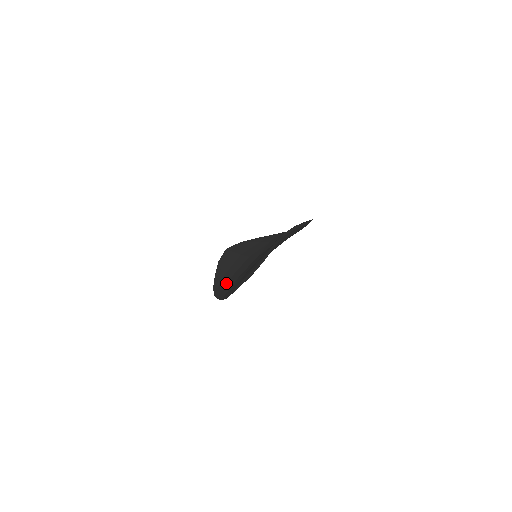
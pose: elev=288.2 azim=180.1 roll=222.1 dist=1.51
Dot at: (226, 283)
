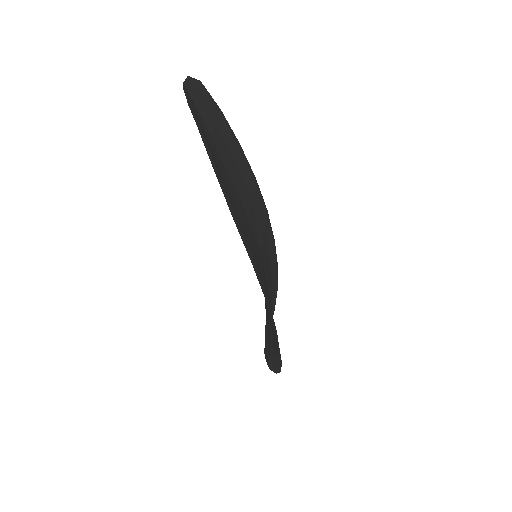
Dot at: occluded
